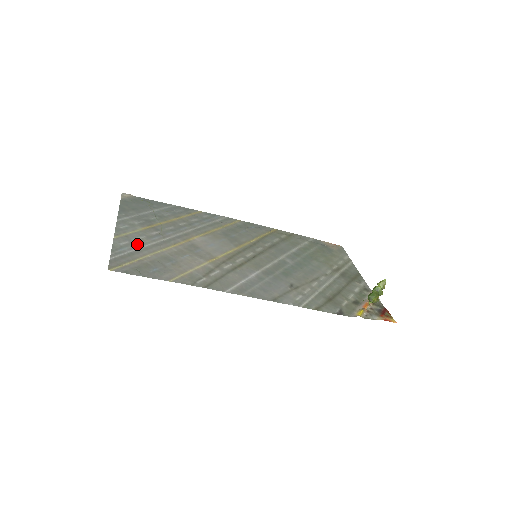
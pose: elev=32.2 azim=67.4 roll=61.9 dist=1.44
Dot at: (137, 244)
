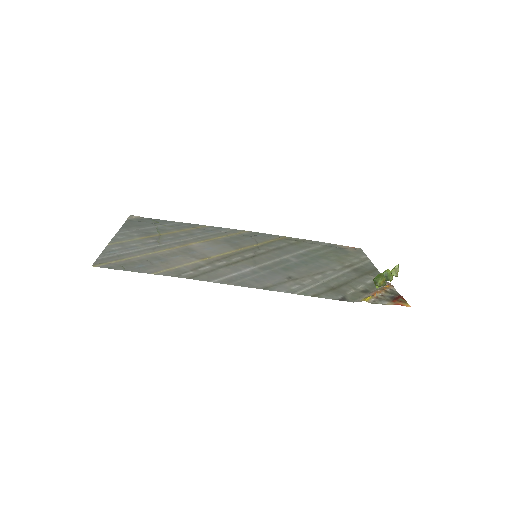
Dot at: (130, 248)
